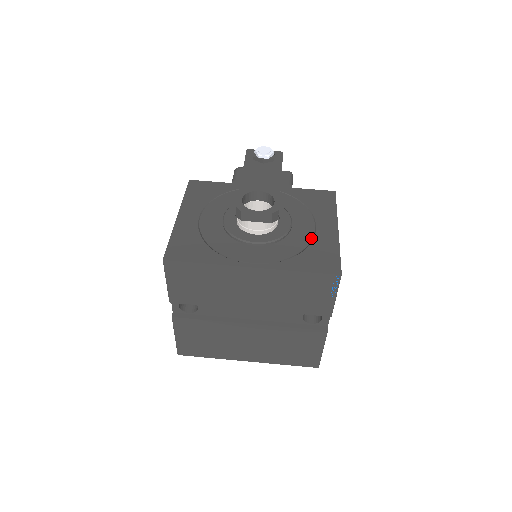
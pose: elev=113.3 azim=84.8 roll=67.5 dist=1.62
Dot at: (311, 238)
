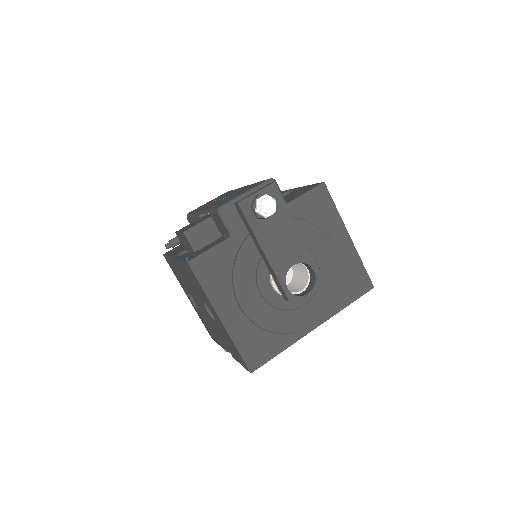
Dot at: (337, 264)
